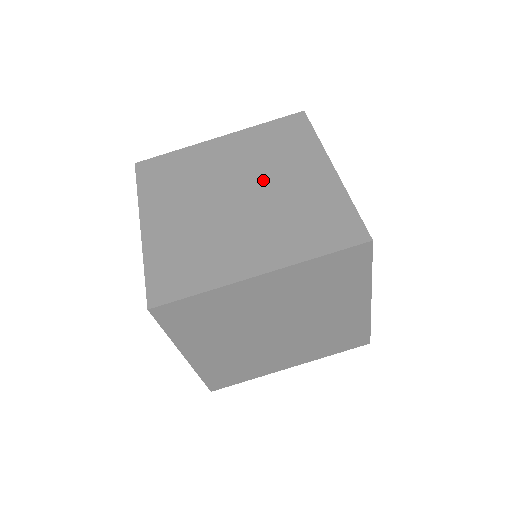
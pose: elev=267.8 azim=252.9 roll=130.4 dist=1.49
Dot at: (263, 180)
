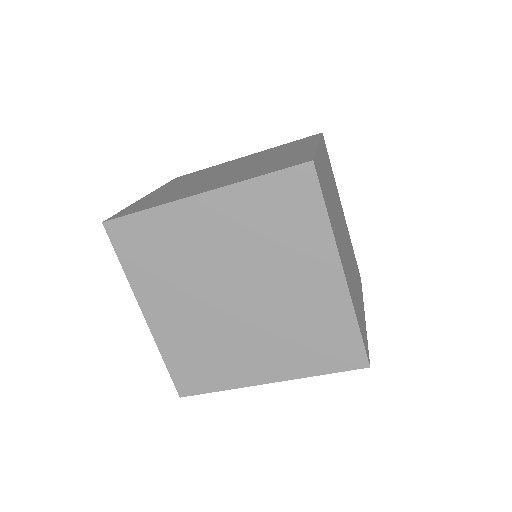
Dot at: (264, 278)
